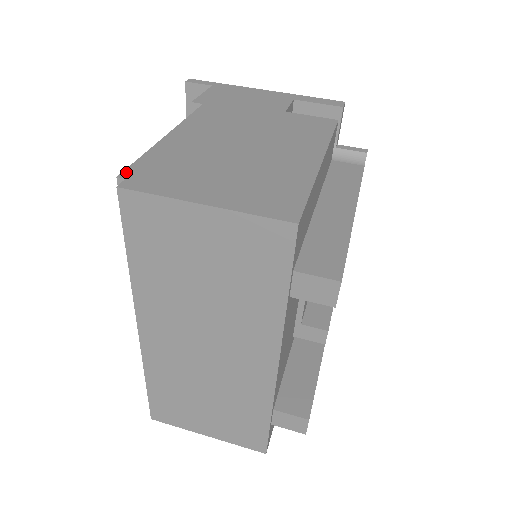
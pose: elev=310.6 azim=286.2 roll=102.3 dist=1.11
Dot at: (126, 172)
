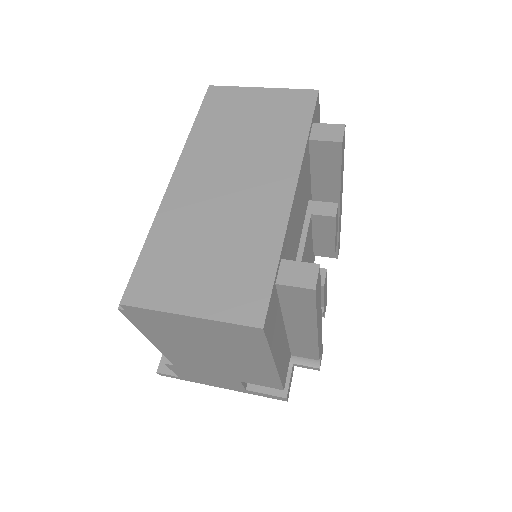
Dot at: occluded
